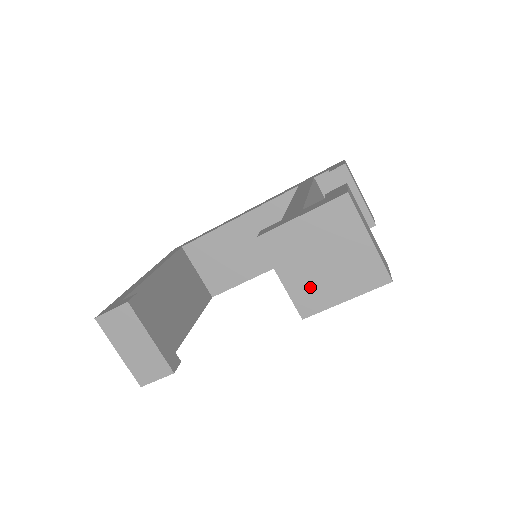
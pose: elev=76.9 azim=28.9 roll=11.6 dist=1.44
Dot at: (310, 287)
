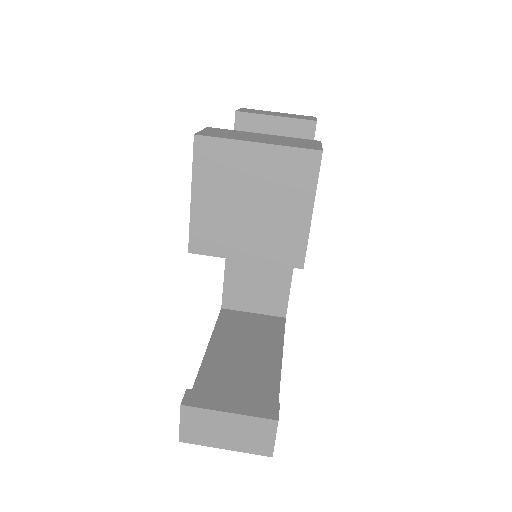
Dot at: (272, 238)
